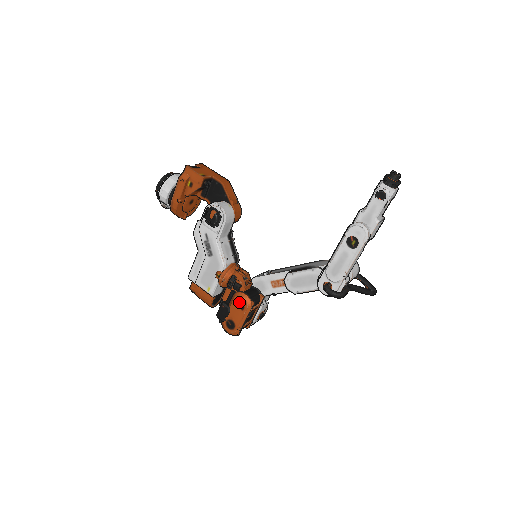
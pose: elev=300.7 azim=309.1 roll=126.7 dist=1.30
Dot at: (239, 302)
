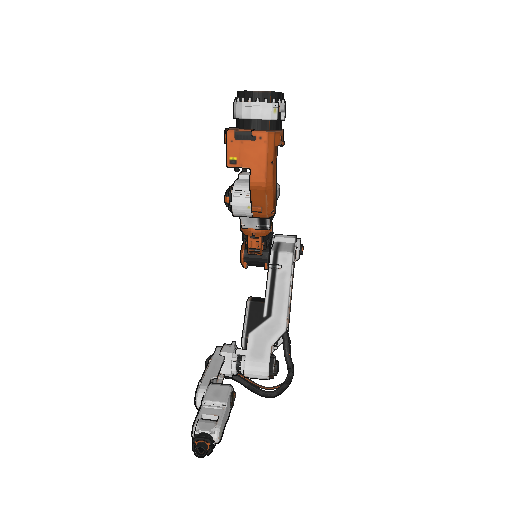
Dot at: occluded
